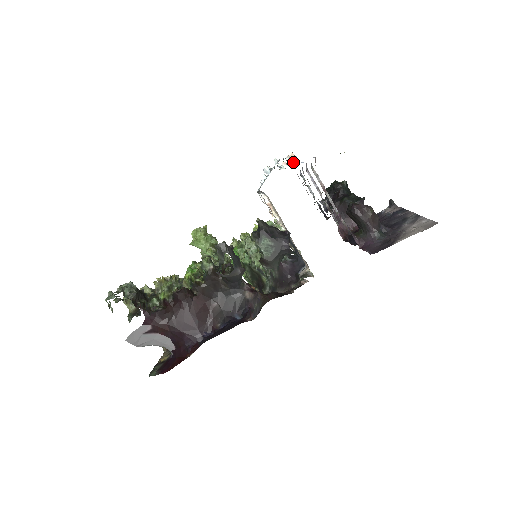
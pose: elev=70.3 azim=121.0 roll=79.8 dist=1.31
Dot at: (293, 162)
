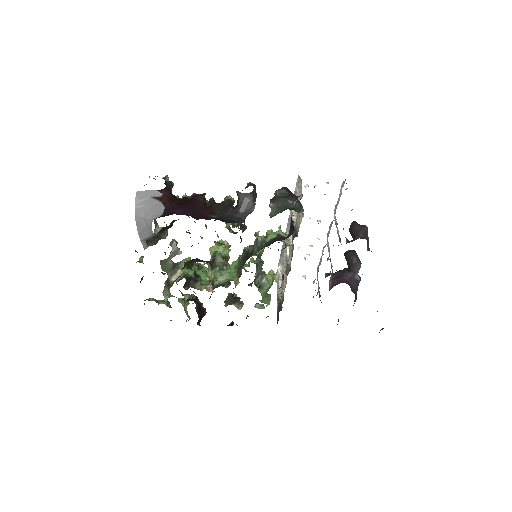
Dot at: occluded
